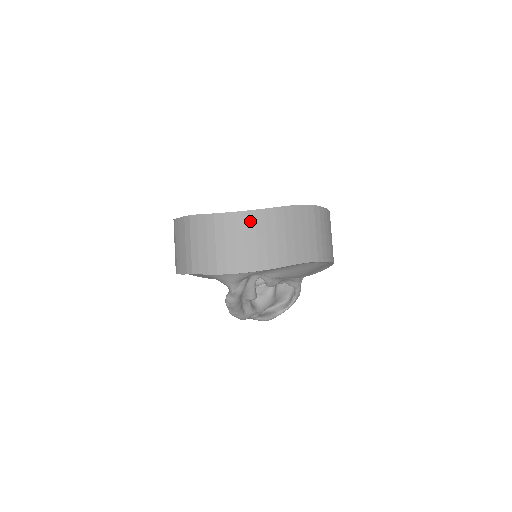
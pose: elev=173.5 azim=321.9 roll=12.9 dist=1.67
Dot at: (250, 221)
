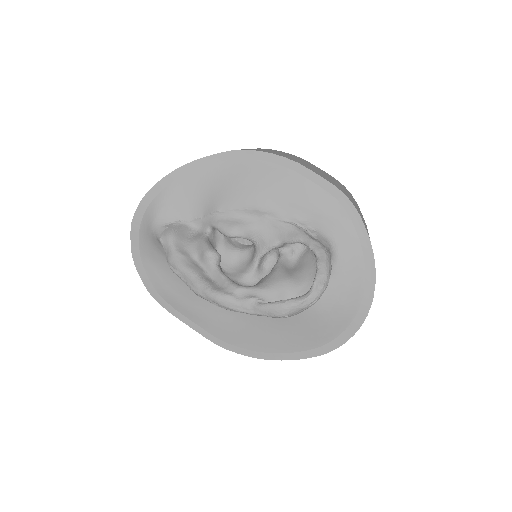
Dot at: occluded
